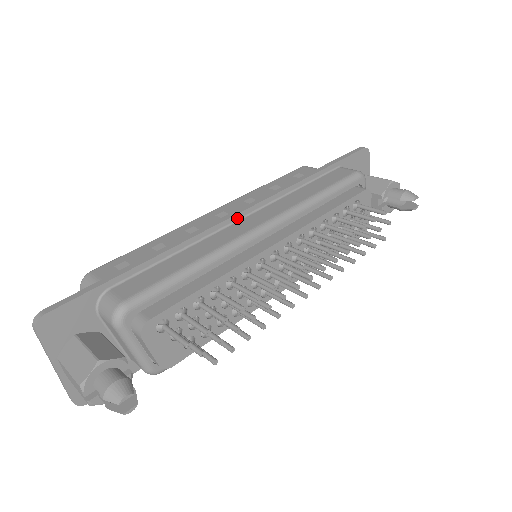
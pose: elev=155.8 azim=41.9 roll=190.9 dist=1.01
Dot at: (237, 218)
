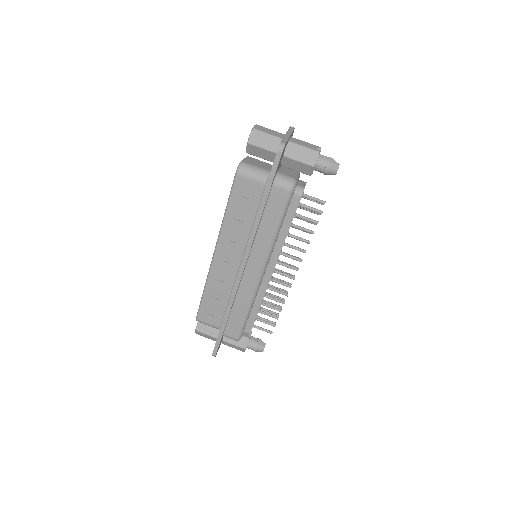
Dot at: (243, 273)
